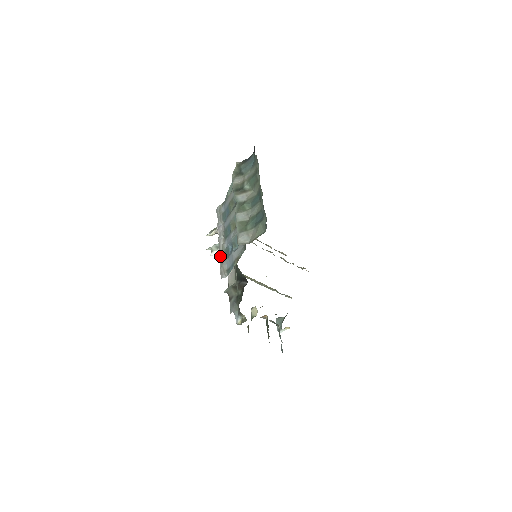
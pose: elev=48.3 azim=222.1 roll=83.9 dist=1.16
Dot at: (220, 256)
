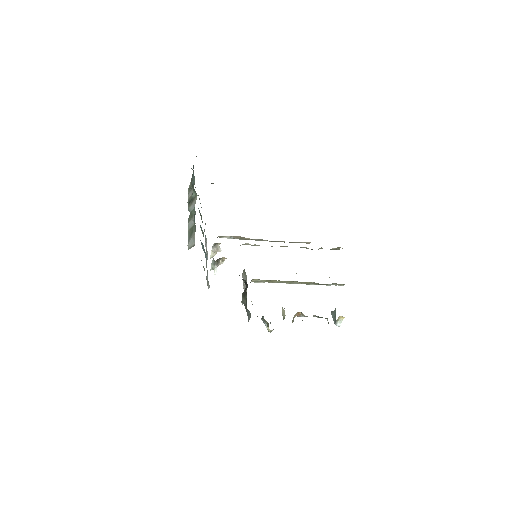
Dot at: occluded
